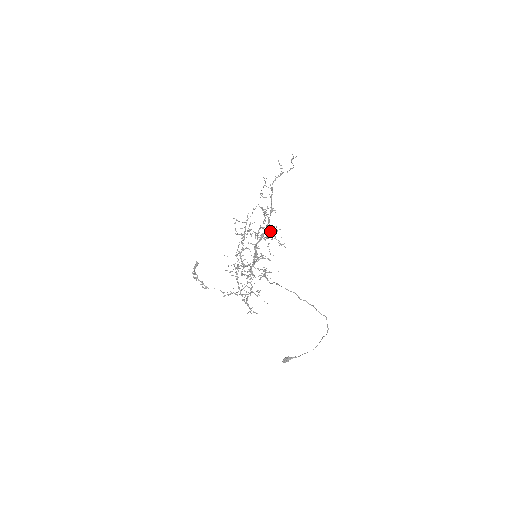
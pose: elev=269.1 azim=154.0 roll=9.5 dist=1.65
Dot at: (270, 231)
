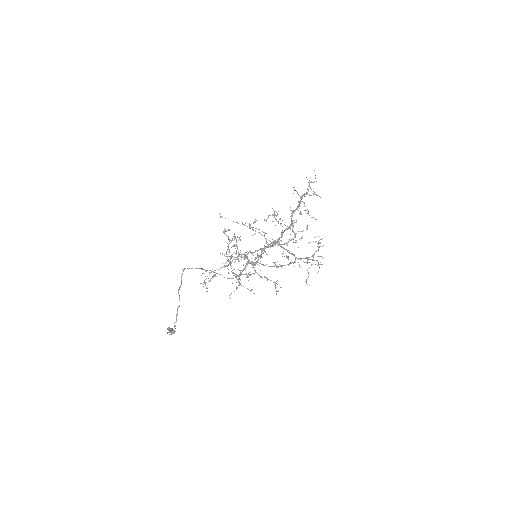
Dot at: (275, 243)
